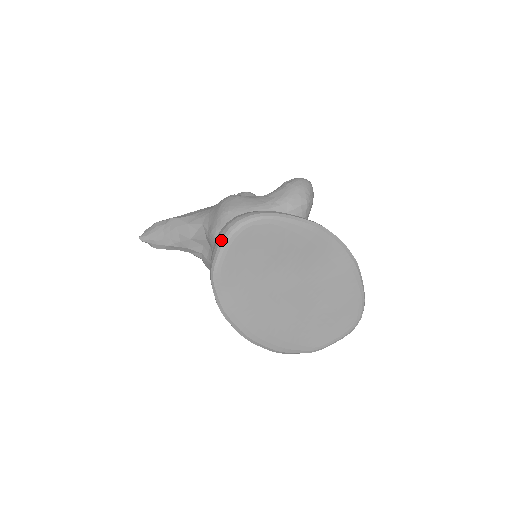
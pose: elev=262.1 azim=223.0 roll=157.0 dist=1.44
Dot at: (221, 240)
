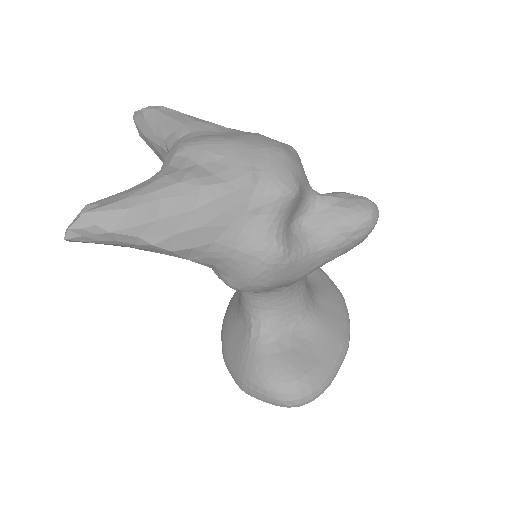
Dot at: occluded
